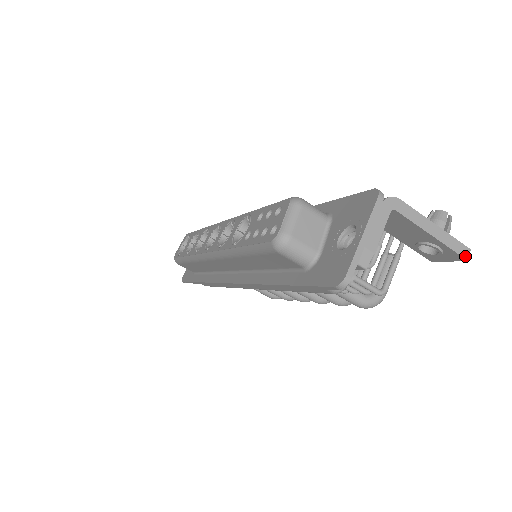
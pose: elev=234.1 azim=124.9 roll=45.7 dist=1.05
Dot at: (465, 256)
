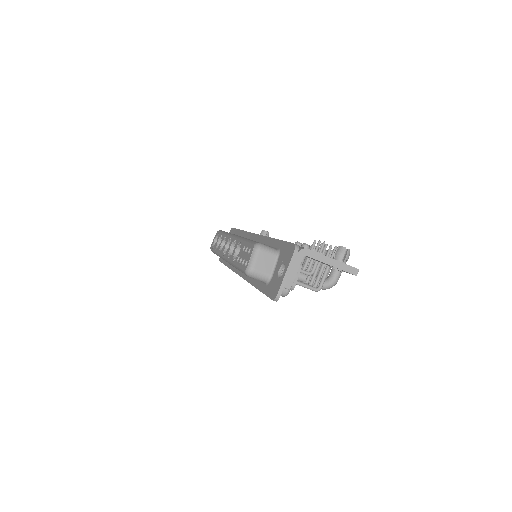
Dot at: (355, 274)
